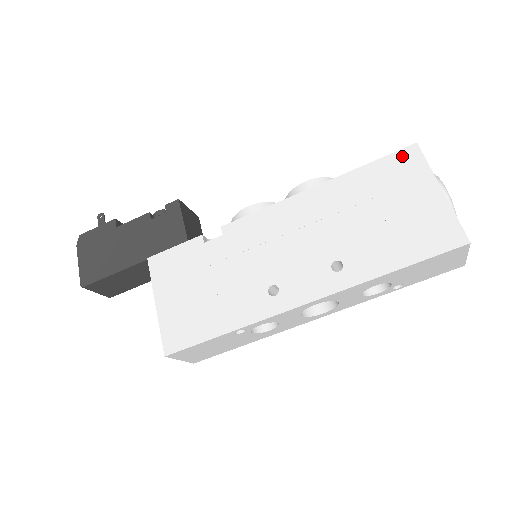
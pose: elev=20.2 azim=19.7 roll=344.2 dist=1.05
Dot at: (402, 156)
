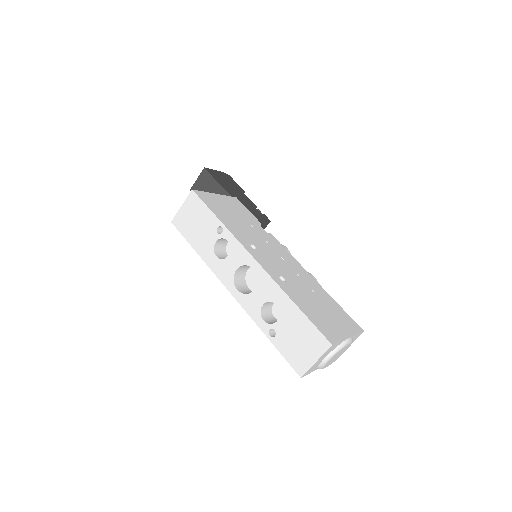
Dot at: (354, 323)
